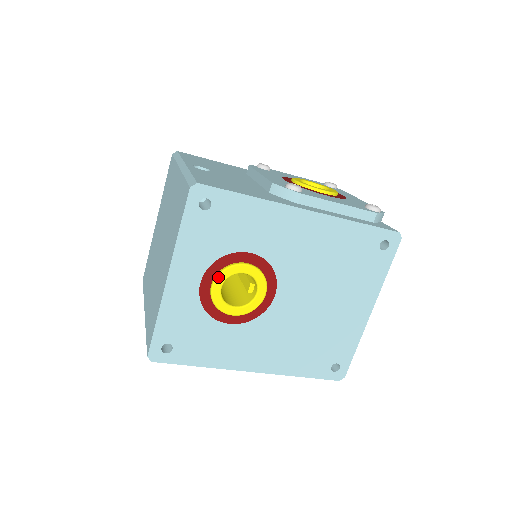
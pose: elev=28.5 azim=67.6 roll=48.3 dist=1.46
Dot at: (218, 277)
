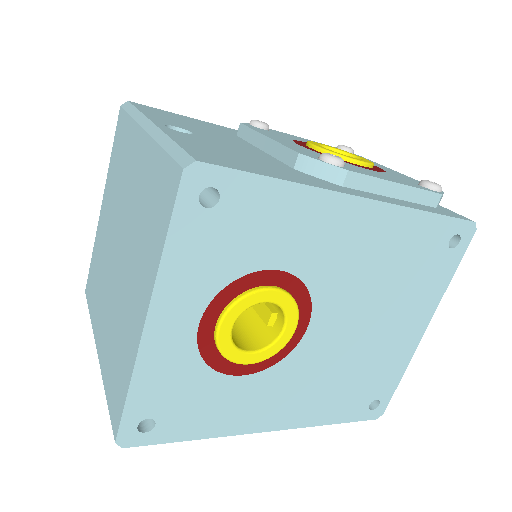
Dot at: (228, 313)
